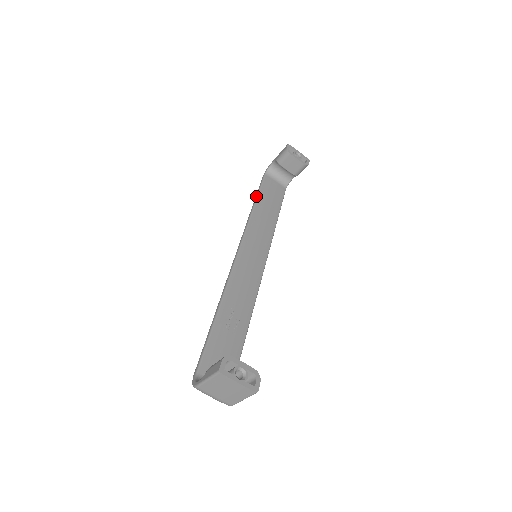
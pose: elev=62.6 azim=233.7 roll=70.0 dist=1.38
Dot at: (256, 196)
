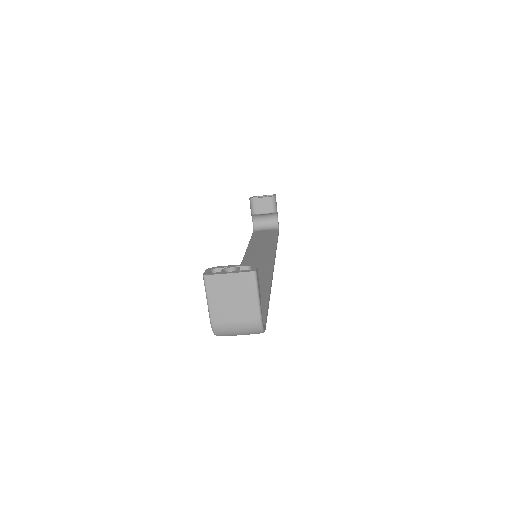
Dot at: occluded
